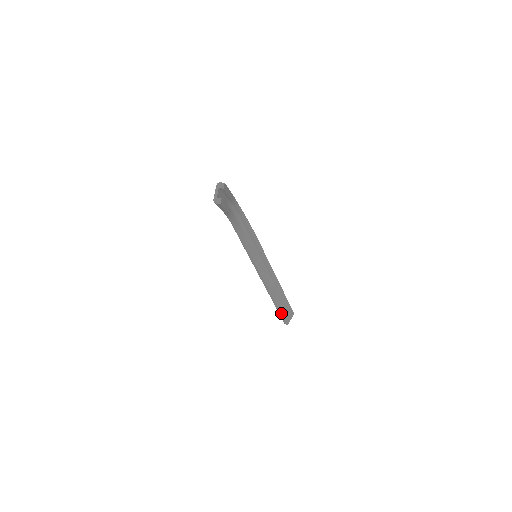
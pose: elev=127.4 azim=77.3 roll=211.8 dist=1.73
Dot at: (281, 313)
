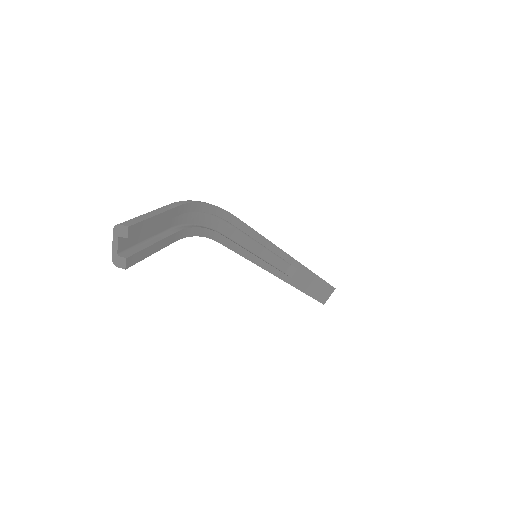
Dot at: (312, 297)
